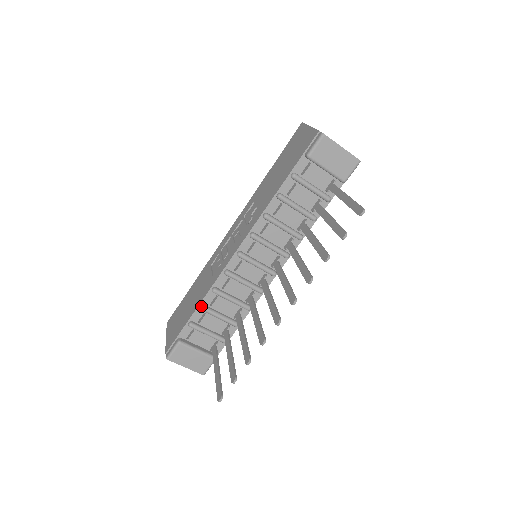
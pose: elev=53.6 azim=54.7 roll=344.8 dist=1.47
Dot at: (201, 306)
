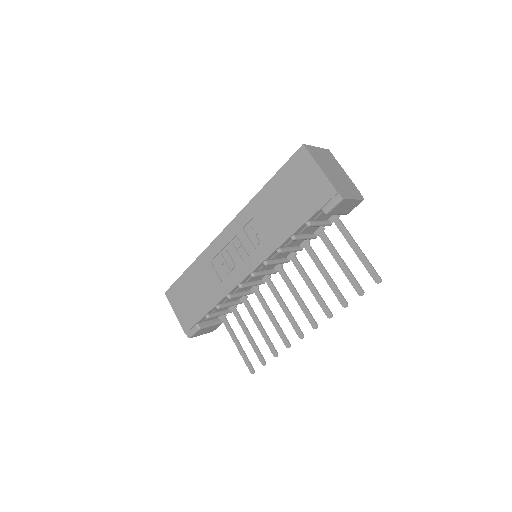
Dot at: (218, 307)
